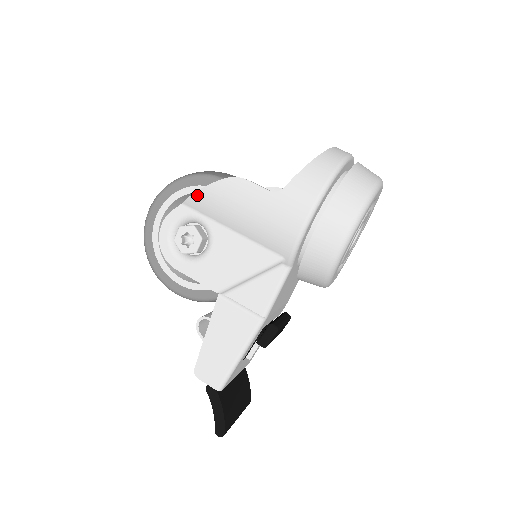
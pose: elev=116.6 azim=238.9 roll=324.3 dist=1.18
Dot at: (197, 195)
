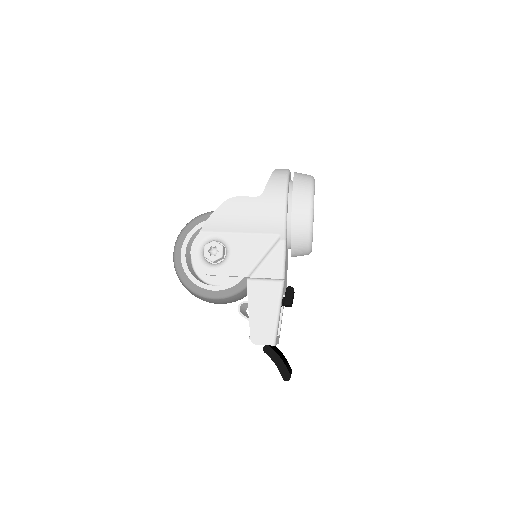
Dot at: (210, 220)
